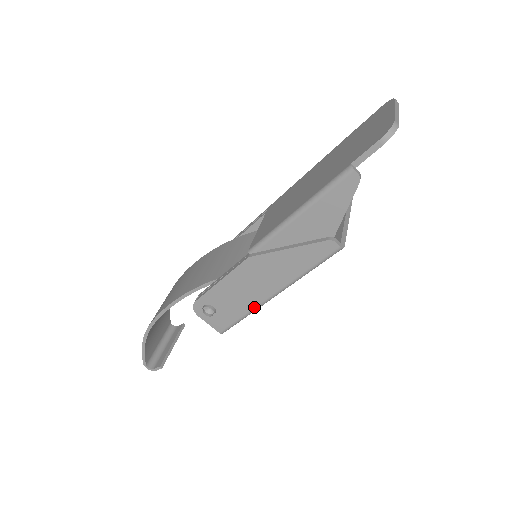
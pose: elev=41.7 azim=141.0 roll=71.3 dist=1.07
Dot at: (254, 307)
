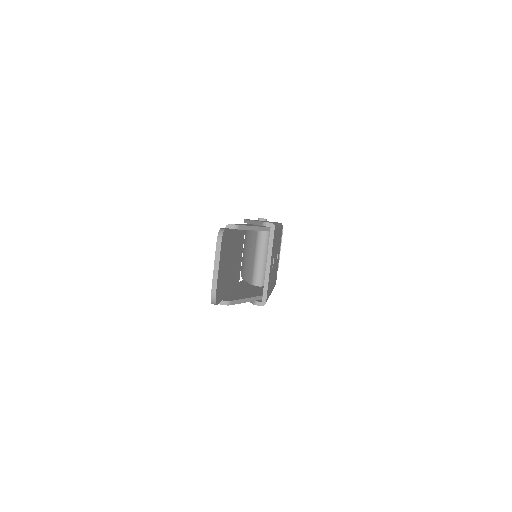
Dot at: occluded
